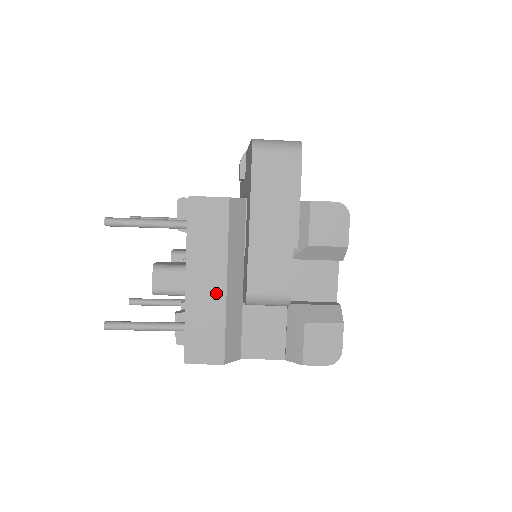
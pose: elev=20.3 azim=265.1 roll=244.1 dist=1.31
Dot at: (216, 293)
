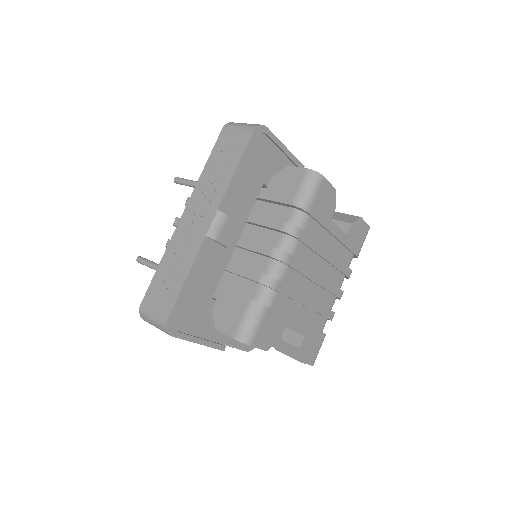
Dot at: occluded
